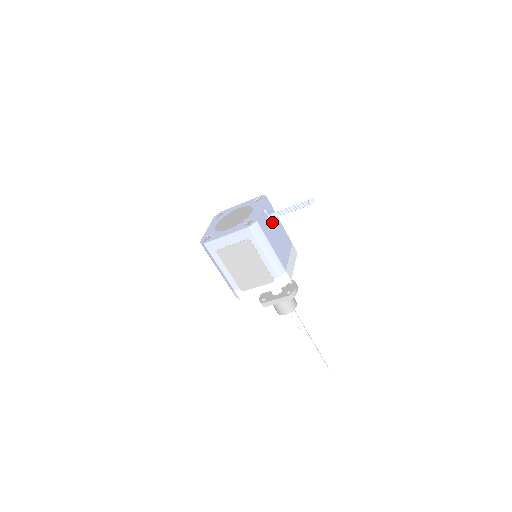
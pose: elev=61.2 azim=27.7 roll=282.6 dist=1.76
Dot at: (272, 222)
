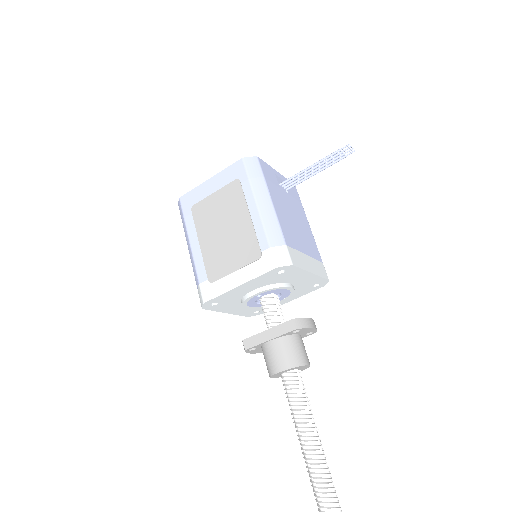
Dot at: (290, 201)
